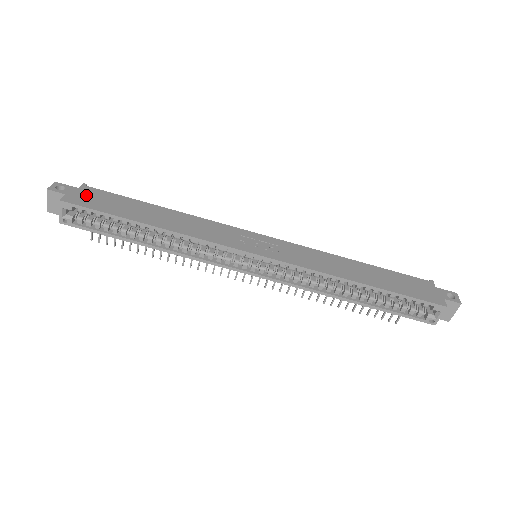
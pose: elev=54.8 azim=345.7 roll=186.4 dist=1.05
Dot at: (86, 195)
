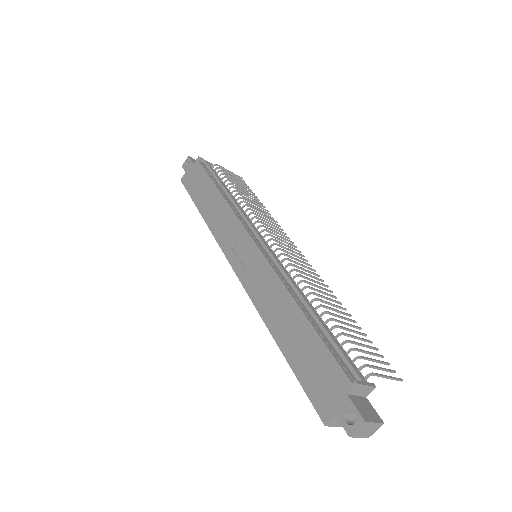
Dot at: (192, 173)
